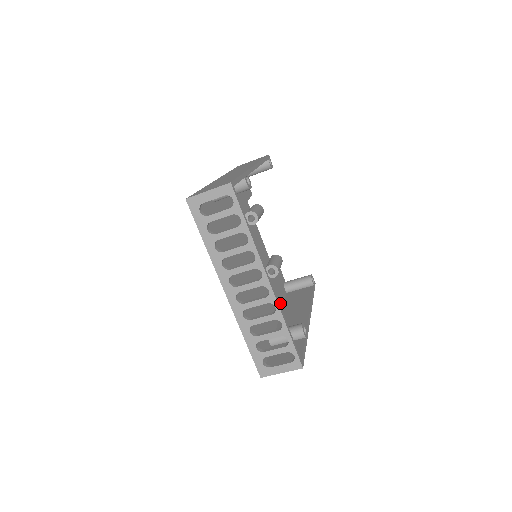
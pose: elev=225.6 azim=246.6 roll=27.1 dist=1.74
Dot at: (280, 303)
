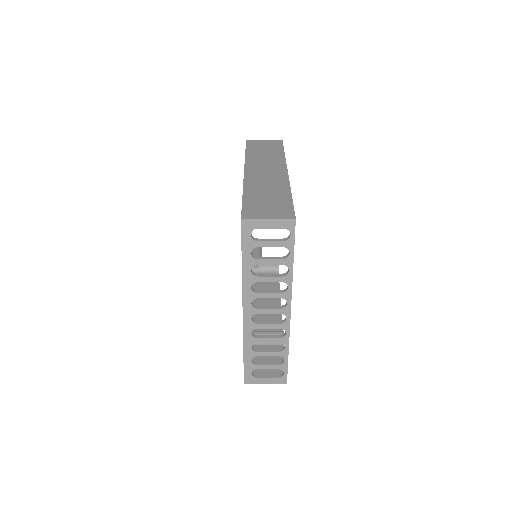
Dot at: occluded
